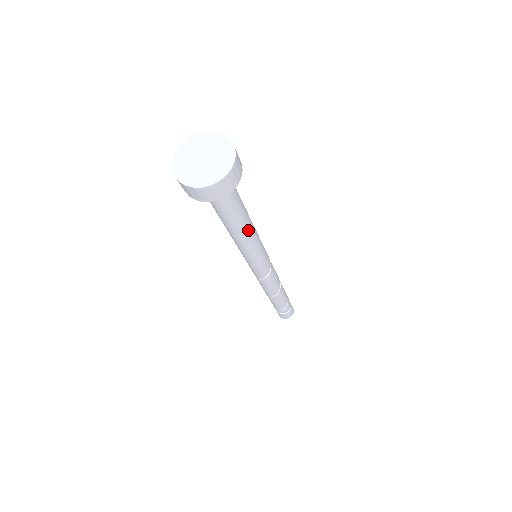
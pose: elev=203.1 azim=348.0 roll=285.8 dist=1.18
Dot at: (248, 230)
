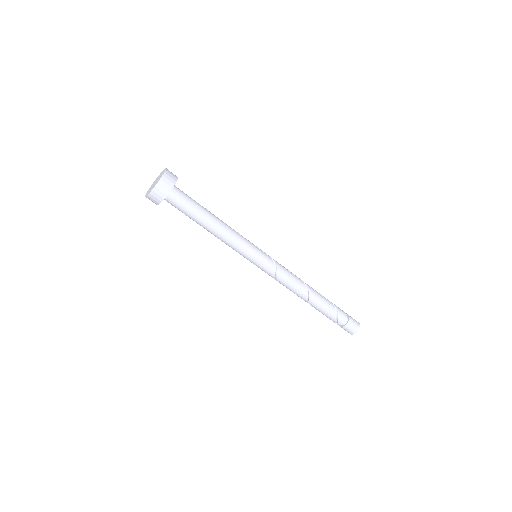
Dot at: (219, 225)
